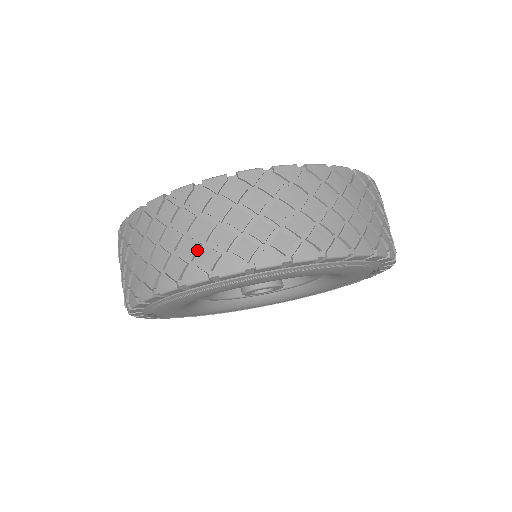
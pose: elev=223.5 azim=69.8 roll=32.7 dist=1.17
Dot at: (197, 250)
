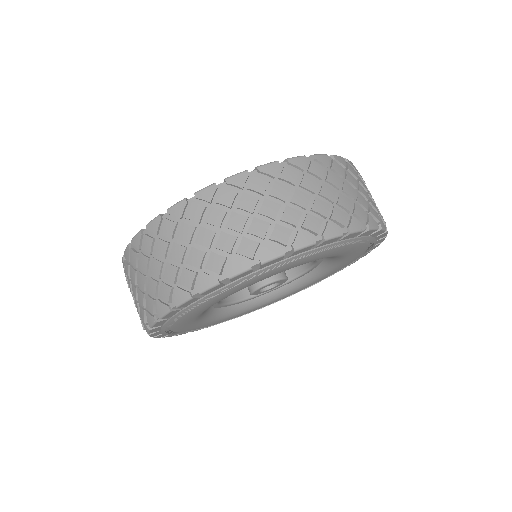
Dot at: (144, 299)
